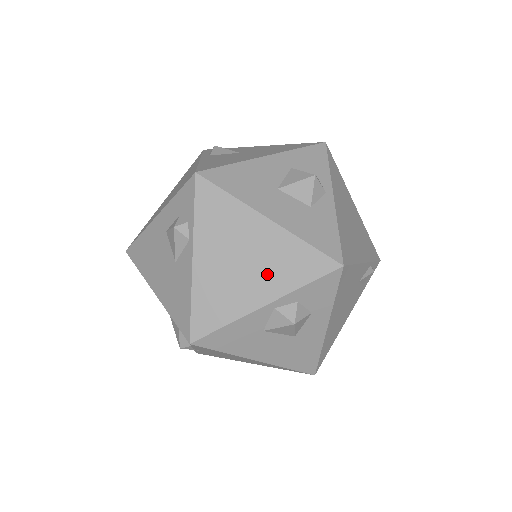
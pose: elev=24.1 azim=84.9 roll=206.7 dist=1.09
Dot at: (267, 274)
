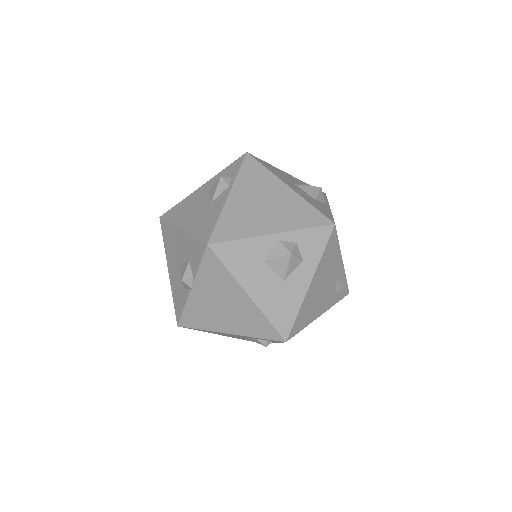
Dot at: (280, 216)
